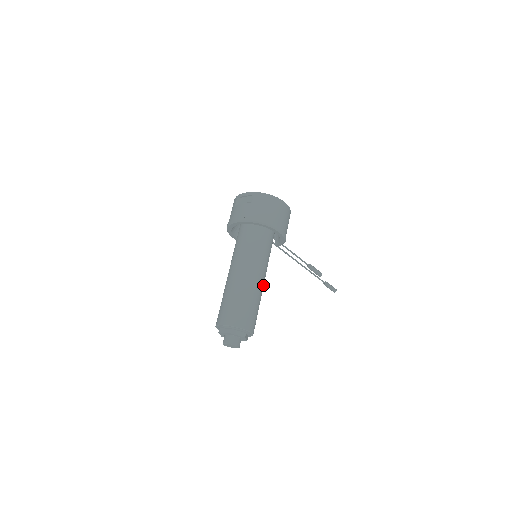
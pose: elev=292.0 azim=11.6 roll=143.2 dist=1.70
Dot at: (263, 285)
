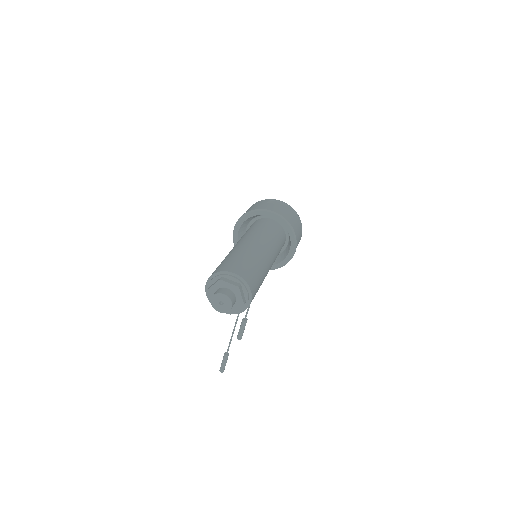
Dot at: occluded
